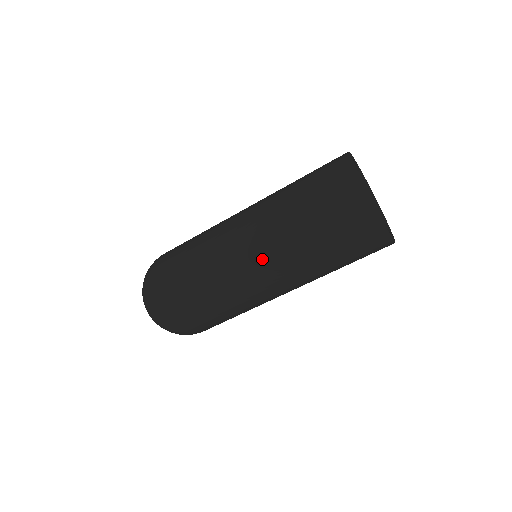
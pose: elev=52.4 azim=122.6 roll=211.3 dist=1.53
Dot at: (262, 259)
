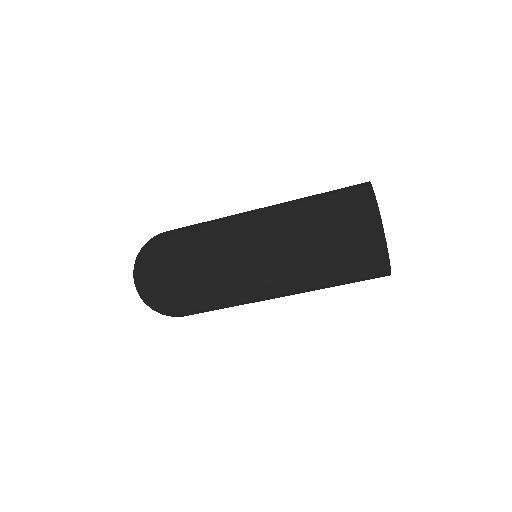
Dot at: (277, 288)
